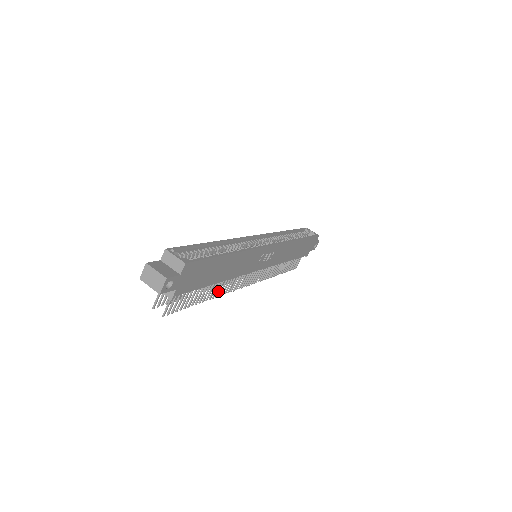
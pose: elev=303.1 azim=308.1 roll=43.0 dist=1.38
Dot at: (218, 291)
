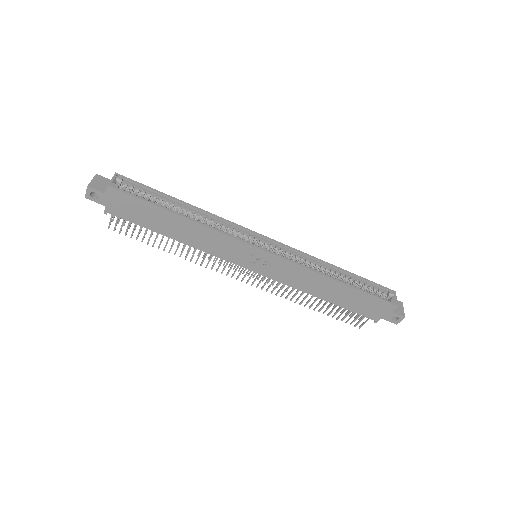
Dot at: (187, 254)
